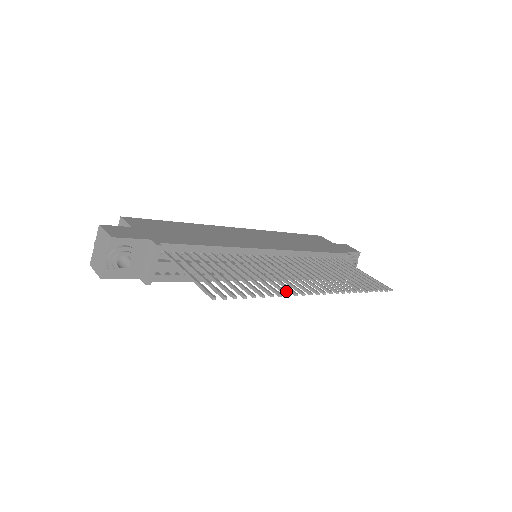
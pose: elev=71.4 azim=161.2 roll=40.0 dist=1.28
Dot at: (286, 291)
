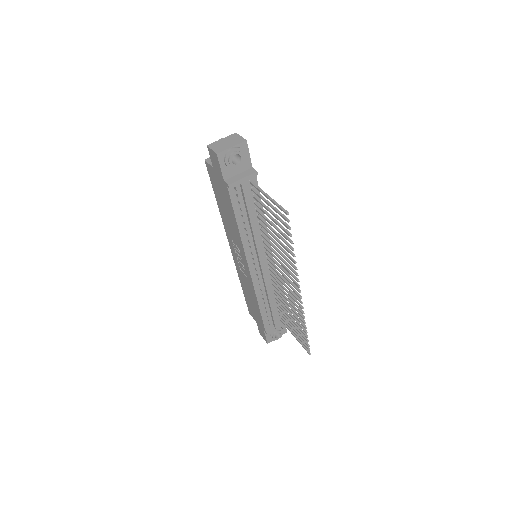
Dot at: (295, 266)
